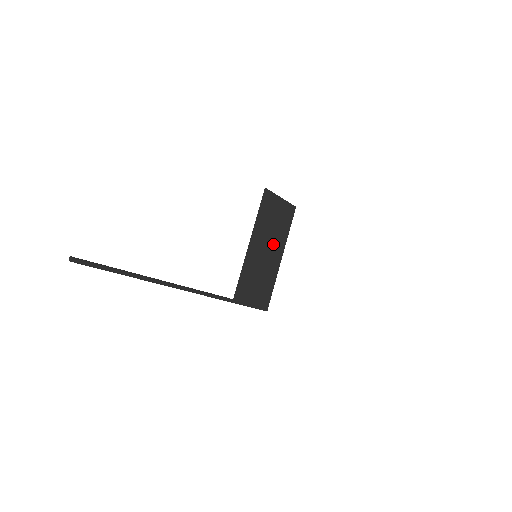
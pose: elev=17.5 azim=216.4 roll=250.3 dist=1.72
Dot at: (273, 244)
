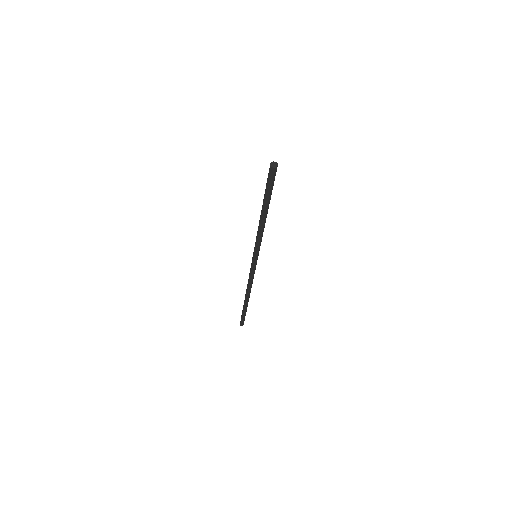
Dot at: occluded
